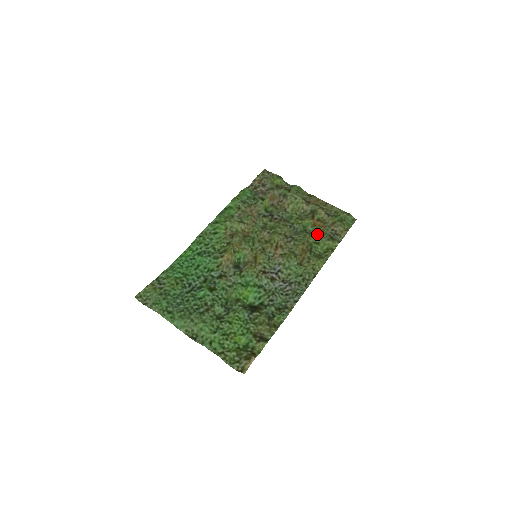
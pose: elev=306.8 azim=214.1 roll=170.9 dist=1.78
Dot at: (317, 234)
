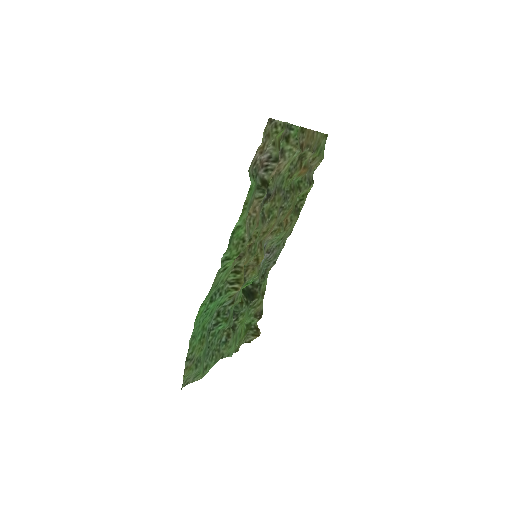
Dot at: (299, 184)
